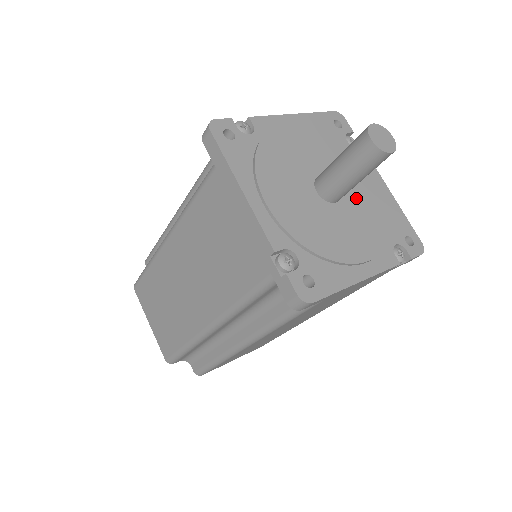
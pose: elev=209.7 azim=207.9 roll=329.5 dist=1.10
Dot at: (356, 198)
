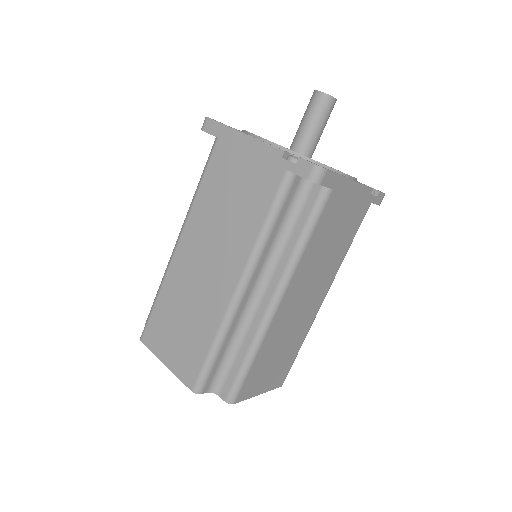
Dot at: occluded
